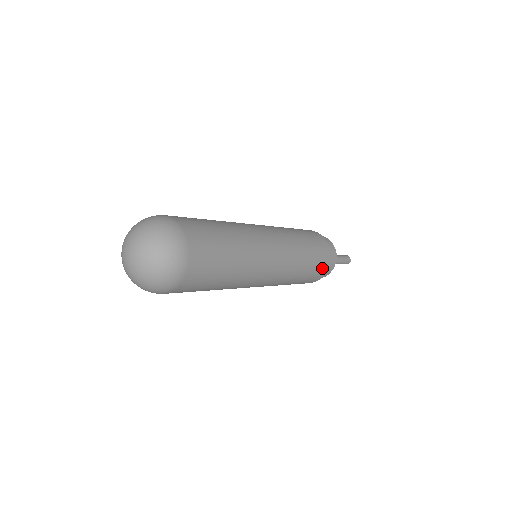
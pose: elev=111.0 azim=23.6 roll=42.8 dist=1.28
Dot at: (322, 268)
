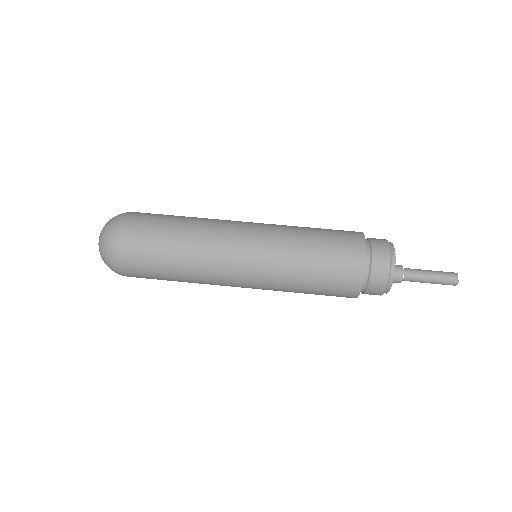
Dot at: (346, 285)
